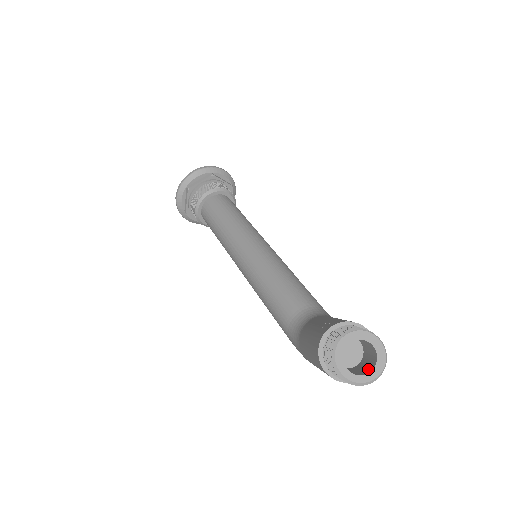
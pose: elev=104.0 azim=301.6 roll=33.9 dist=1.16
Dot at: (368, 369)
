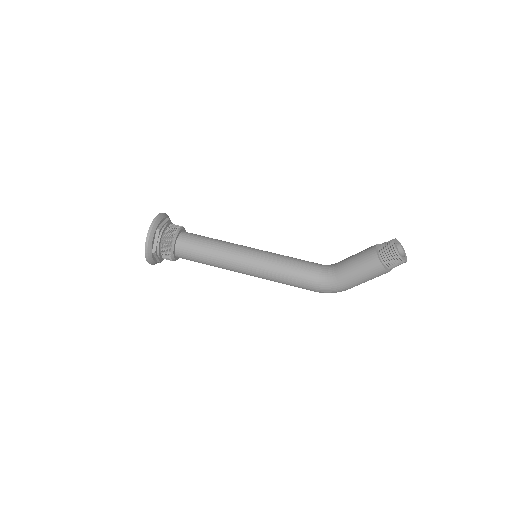
Dot at: occluded
